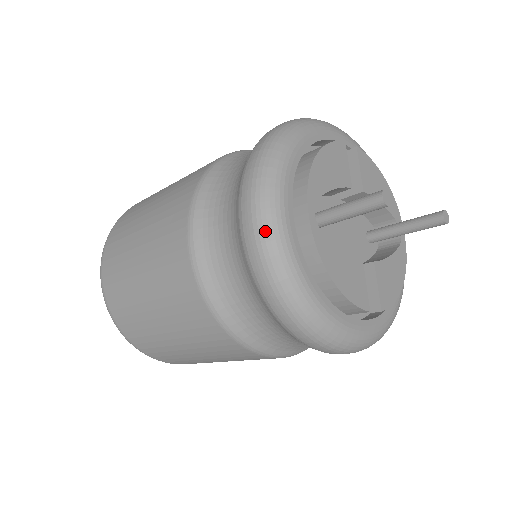
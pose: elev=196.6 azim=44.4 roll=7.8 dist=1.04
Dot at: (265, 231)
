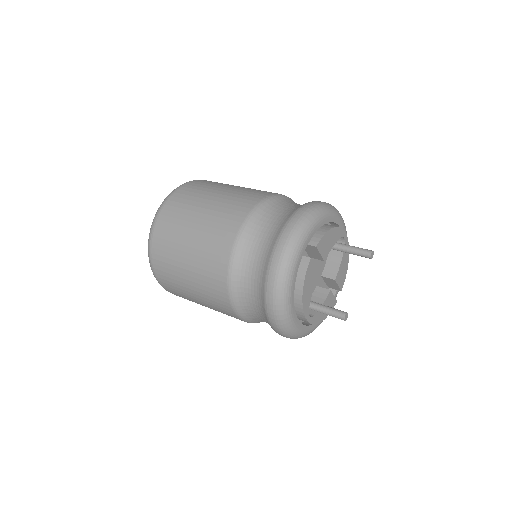
Dot at: (291, 337)
